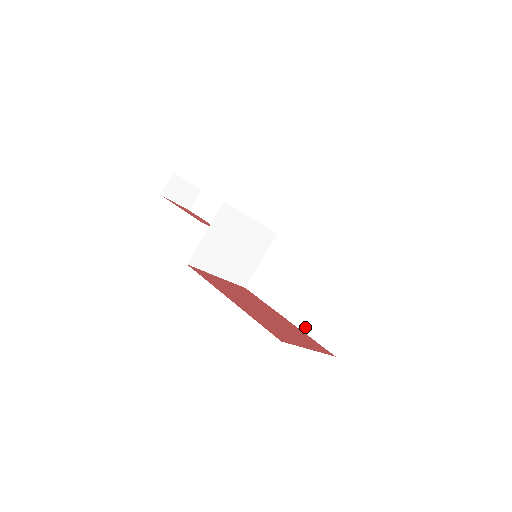
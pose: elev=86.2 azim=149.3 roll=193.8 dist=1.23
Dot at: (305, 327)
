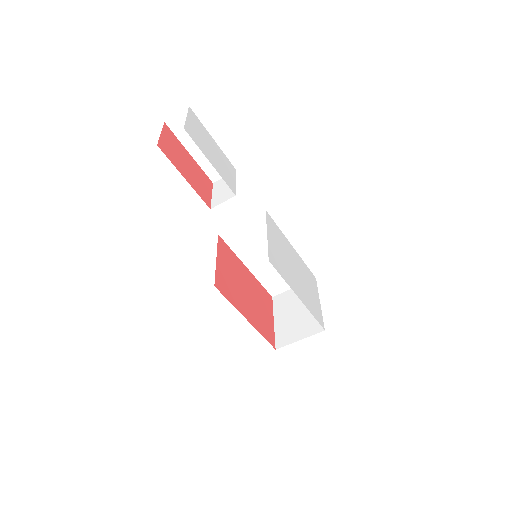
Dot at: (259, 277)
